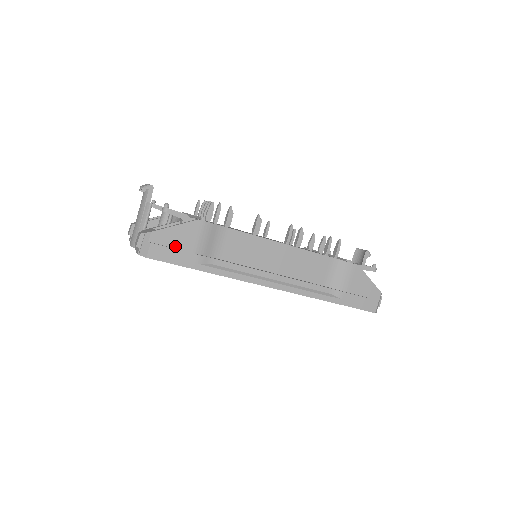
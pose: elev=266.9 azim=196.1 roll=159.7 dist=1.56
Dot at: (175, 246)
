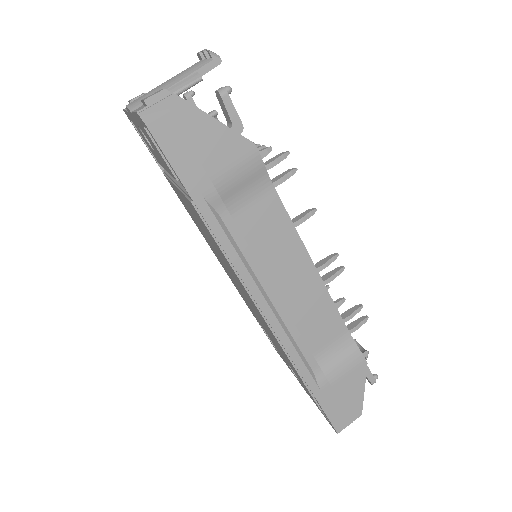
Dot at: (196, 148)
